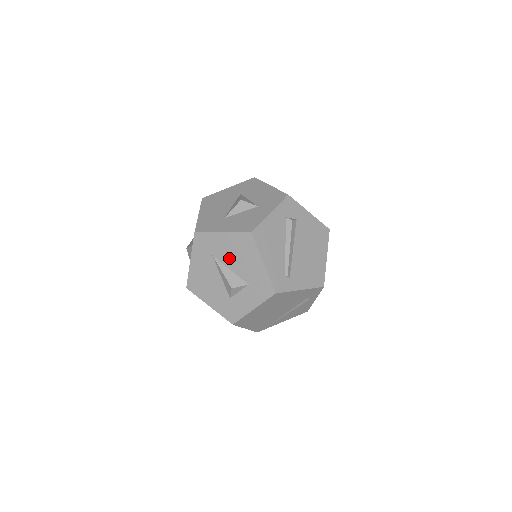
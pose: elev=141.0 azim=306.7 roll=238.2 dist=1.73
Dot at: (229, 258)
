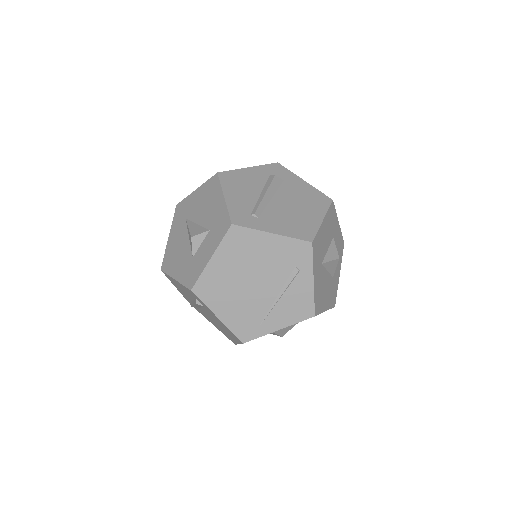
Dot at: (198, 212)
